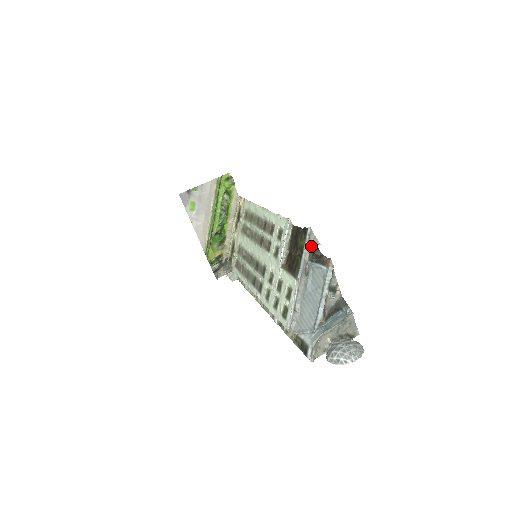
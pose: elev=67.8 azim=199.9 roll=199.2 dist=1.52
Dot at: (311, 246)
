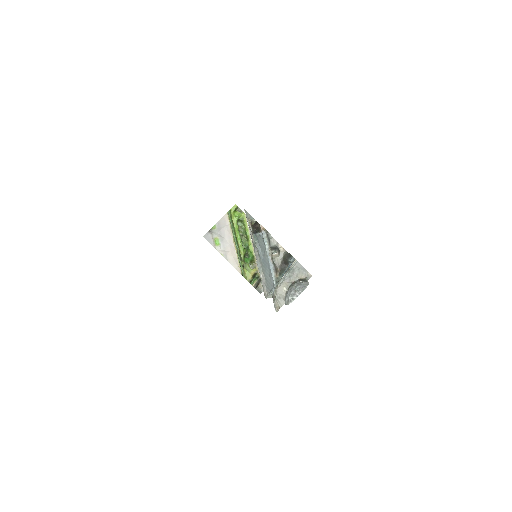
Dot at: (250, 222)
